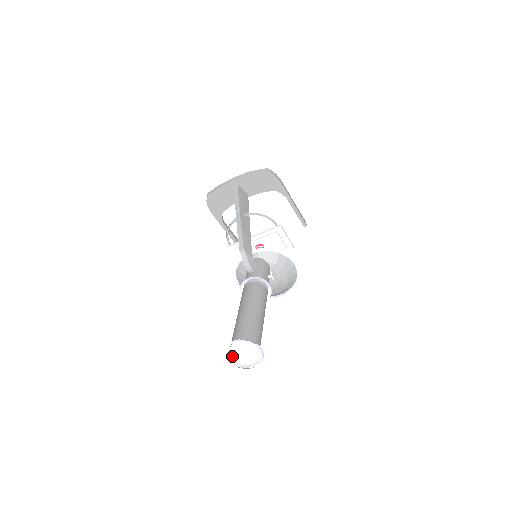
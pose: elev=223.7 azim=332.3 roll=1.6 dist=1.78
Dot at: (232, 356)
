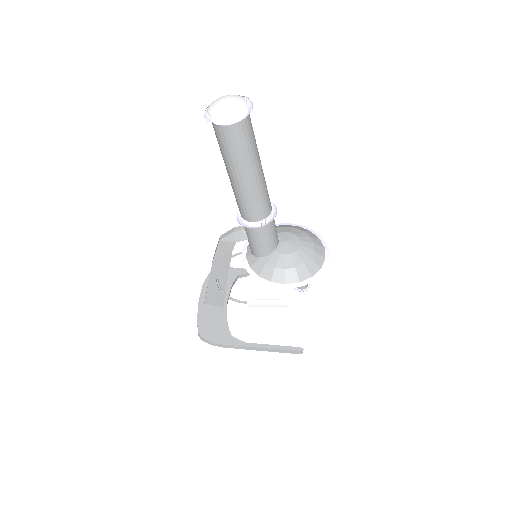
Dot at: (216, 110)
